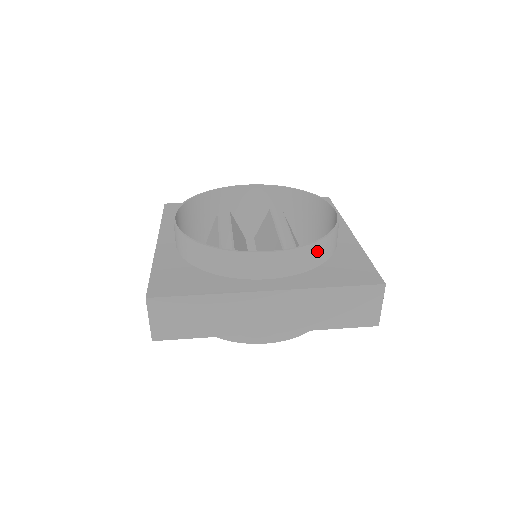
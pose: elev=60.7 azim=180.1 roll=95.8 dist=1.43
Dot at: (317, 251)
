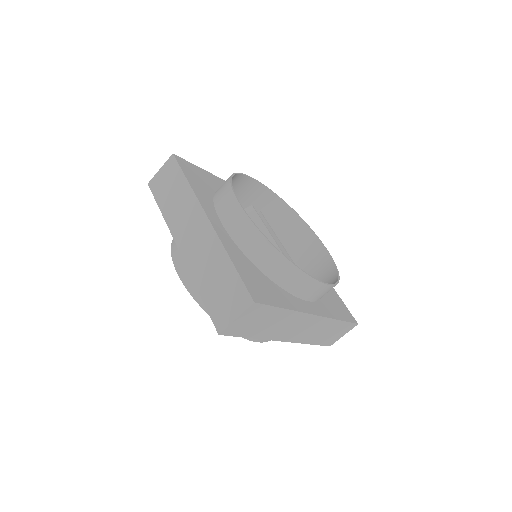
Dot at: occluded
